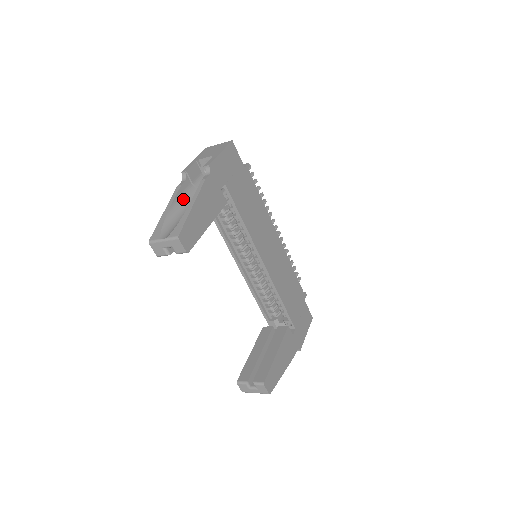
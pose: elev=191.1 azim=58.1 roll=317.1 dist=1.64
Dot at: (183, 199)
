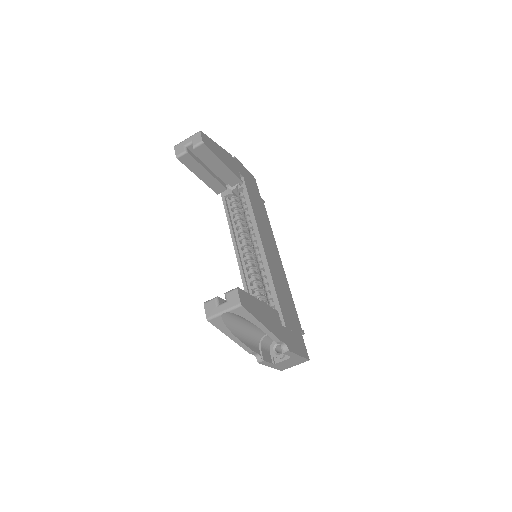
Dot at: occluded
